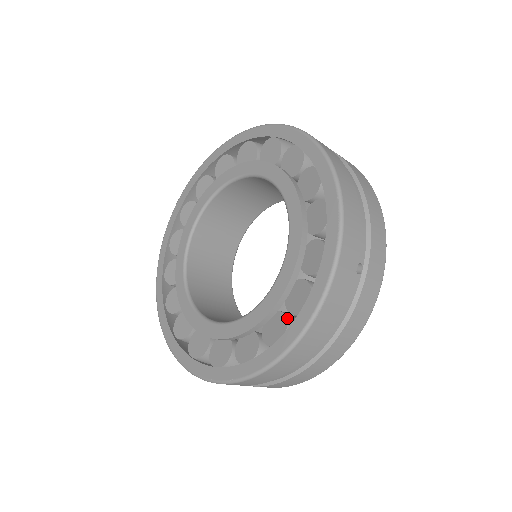
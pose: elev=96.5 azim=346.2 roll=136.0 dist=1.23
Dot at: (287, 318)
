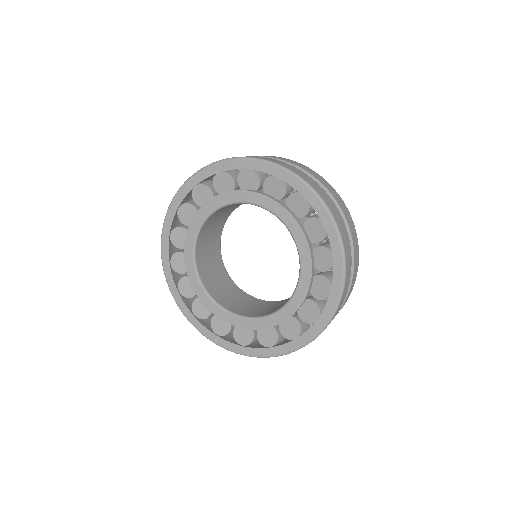
Dot at: (322, 246)
